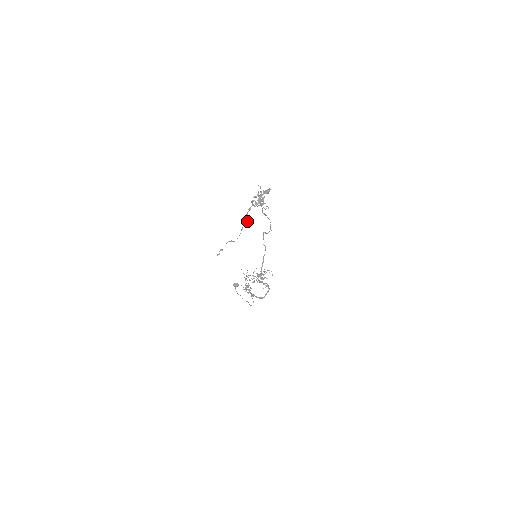
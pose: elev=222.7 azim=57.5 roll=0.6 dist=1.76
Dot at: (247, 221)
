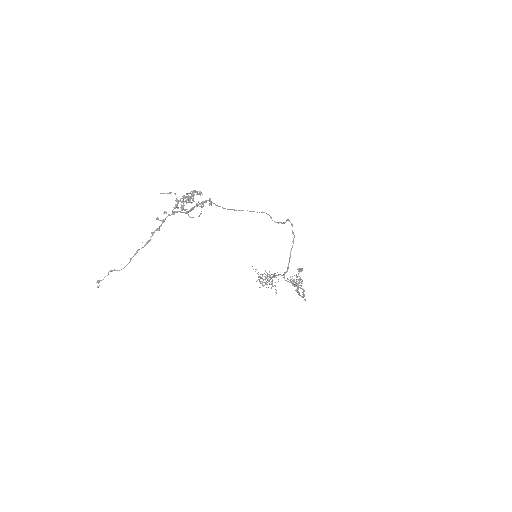
Dot at: (148, 241)
